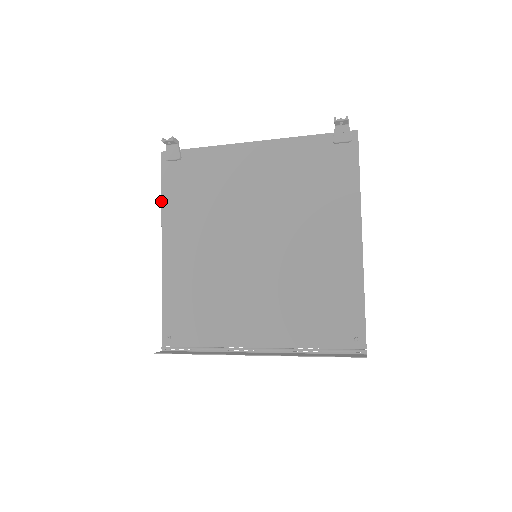
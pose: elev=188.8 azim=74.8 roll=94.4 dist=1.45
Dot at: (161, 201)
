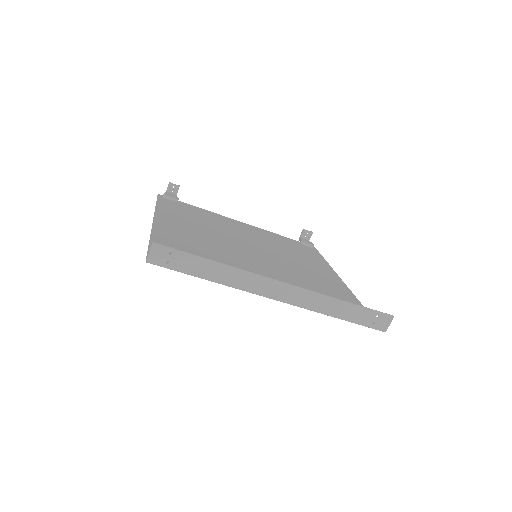
Dot at: occluded
